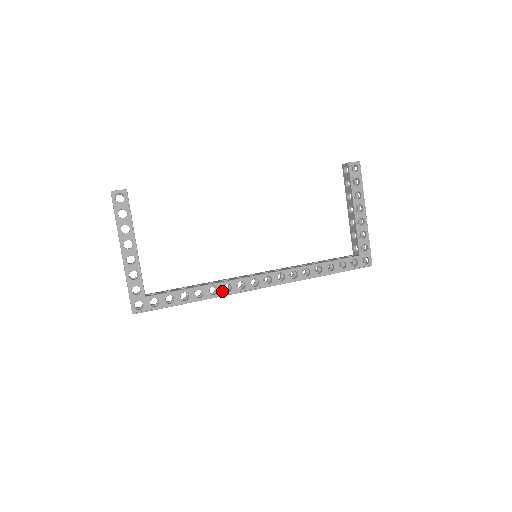
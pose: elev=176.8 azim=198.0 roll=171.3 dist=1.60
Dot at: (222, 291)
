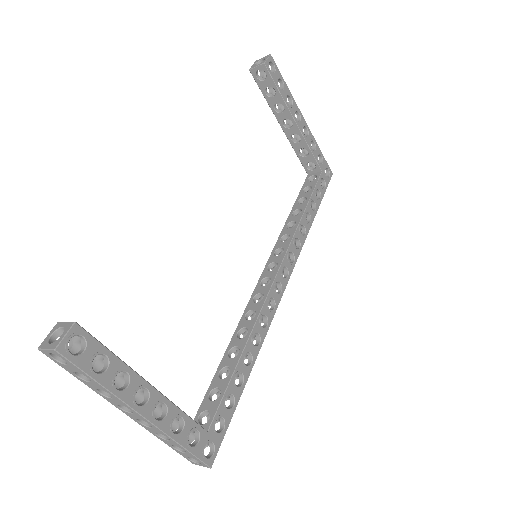
Dot at: (262, 331)
